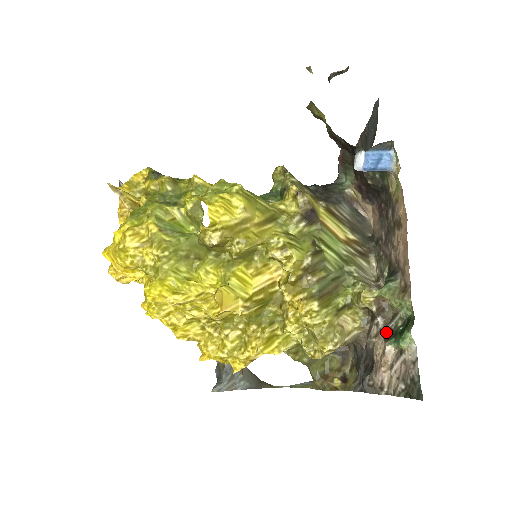
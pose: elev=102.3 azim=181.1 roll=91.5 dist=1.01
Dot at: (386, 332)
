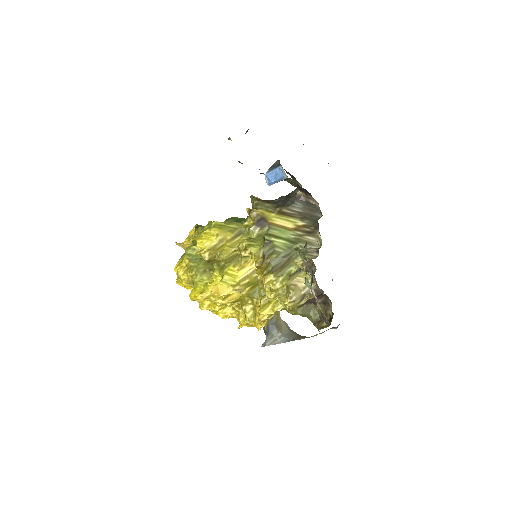
Dot at: (311, 281)
